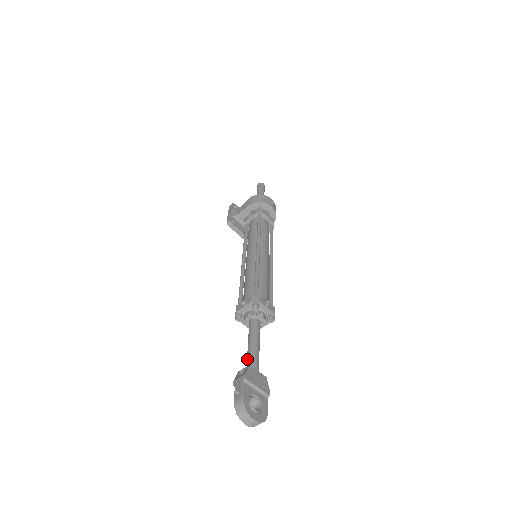
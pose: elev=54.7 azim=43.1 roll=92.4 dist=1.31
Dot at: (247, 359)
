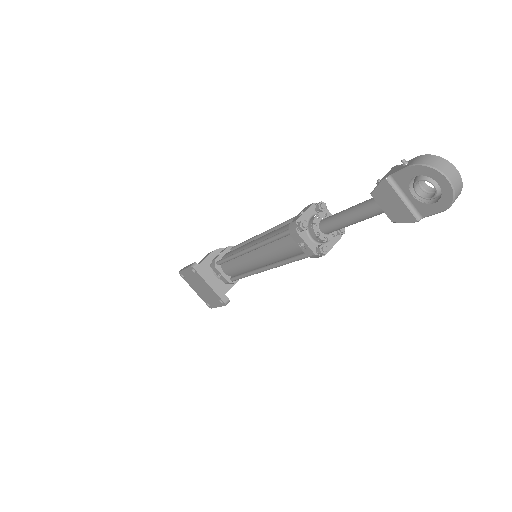
Dot at: (364, 203)
